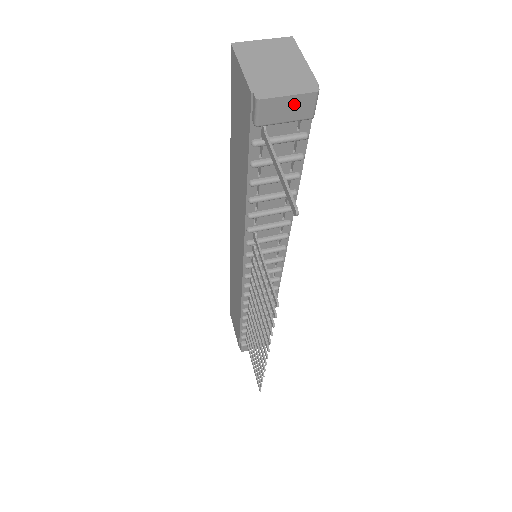
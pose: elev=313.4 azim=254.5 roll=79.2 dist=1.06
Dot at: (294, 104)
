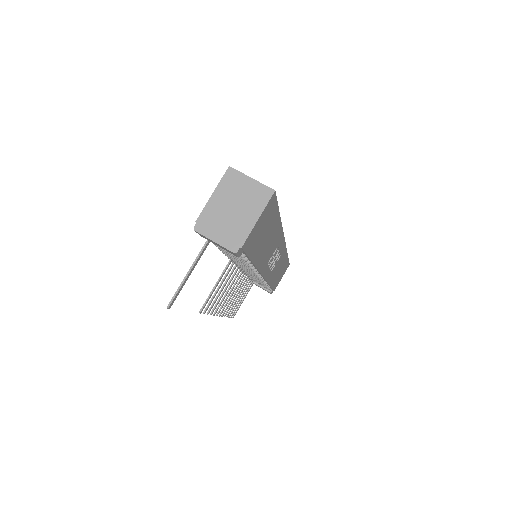
Dot at: (220, 246)
